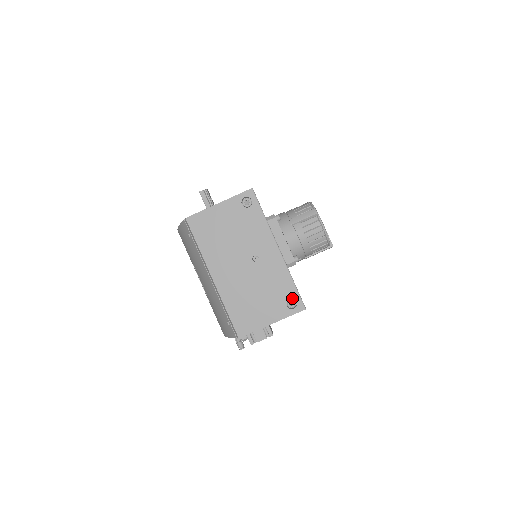
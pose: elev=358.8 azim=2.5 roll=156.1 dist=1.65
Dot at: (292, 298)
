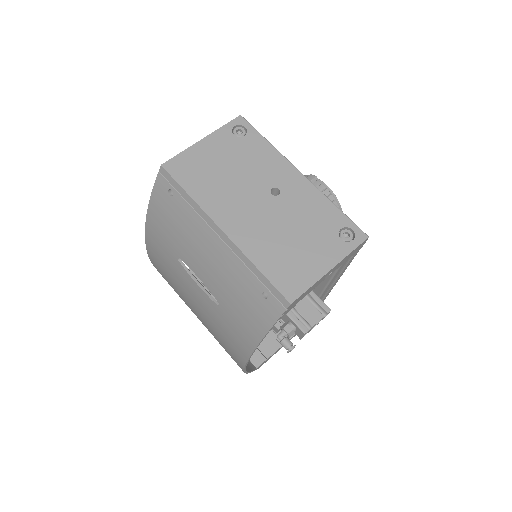
Dot at: (343, 230)
